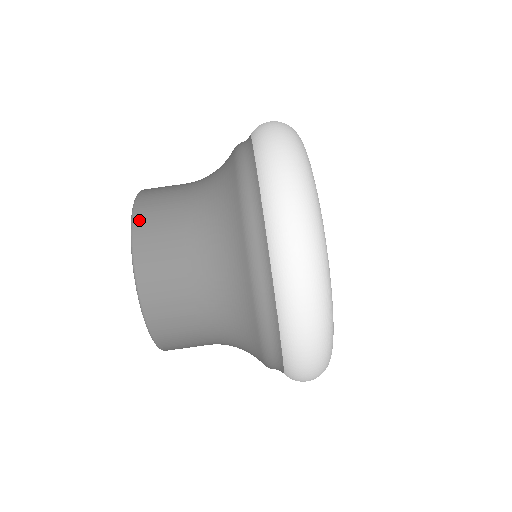
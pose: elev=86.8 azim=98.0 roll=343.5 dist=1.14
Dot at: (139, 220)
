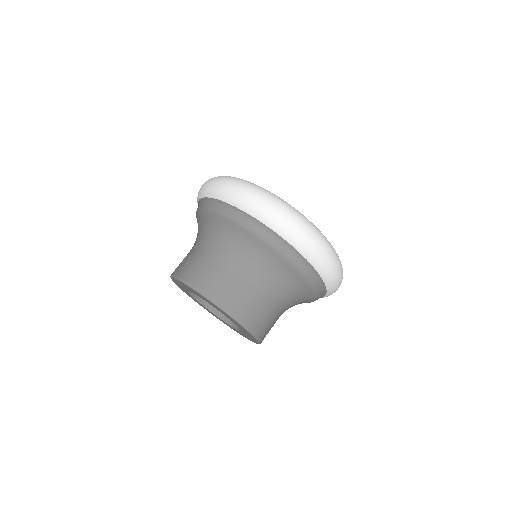
Dot at: occluded
